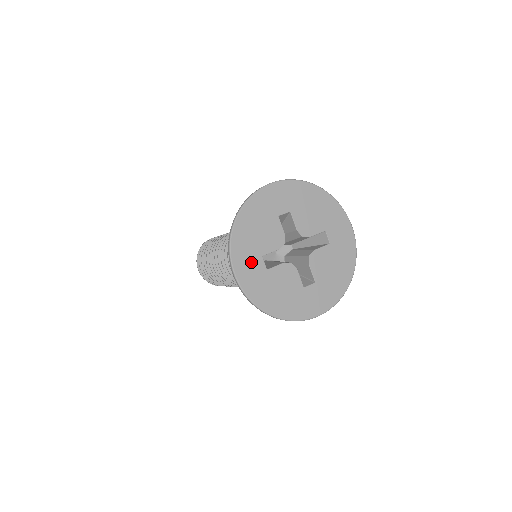
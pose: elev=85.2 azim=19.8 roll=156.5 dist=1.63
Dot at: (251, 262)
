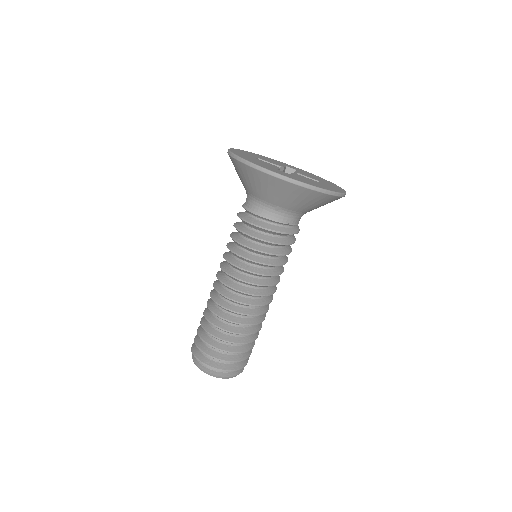
Dot at: (277, 171)
